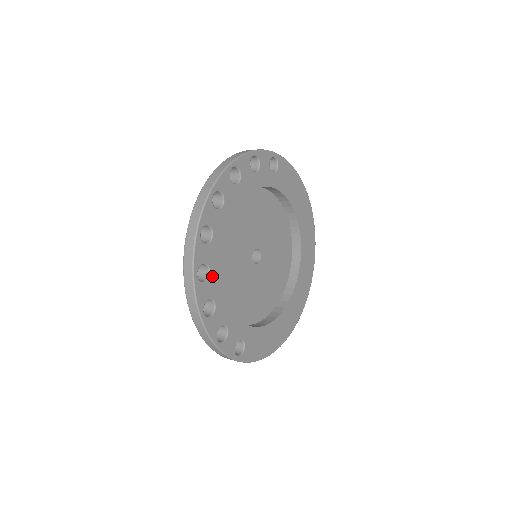
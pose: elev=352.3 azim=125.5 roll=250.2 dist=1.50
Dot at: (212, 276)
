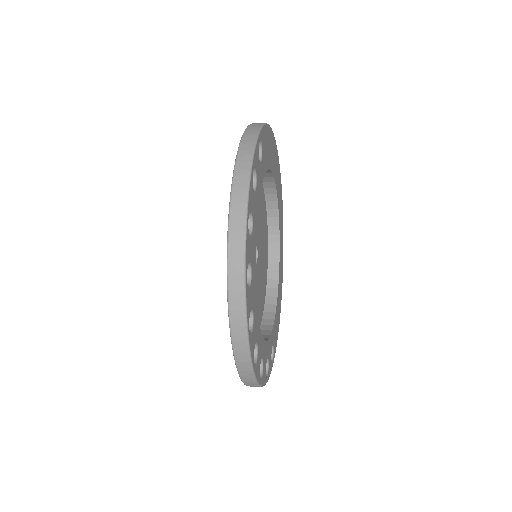
Dot at: (258, 344)
